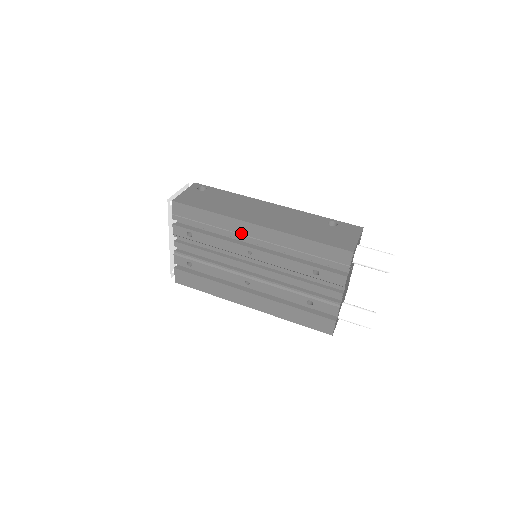
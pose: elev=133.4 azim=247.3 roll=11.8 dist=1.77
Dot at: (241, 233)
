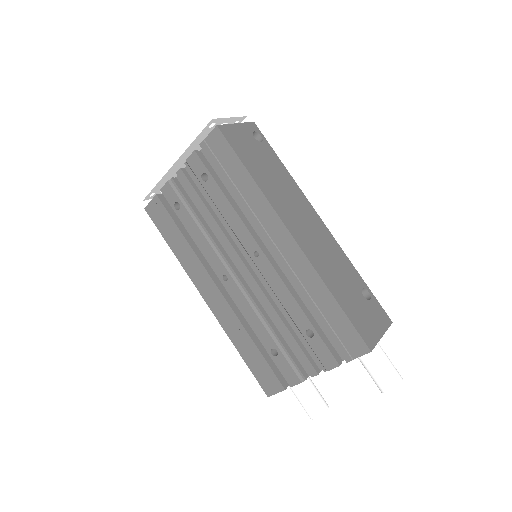
Dot at: (265, 227)
